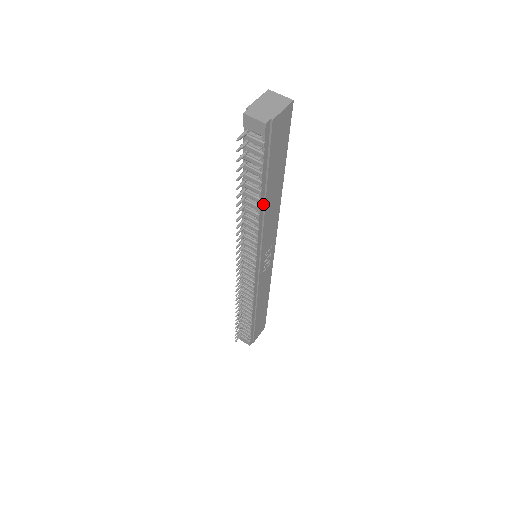
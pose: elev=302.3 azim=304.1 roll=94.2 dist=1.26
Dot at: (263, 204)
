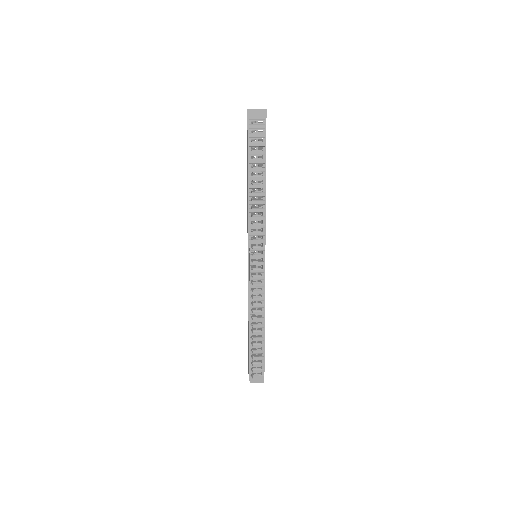
Dot at: (264, 184)
